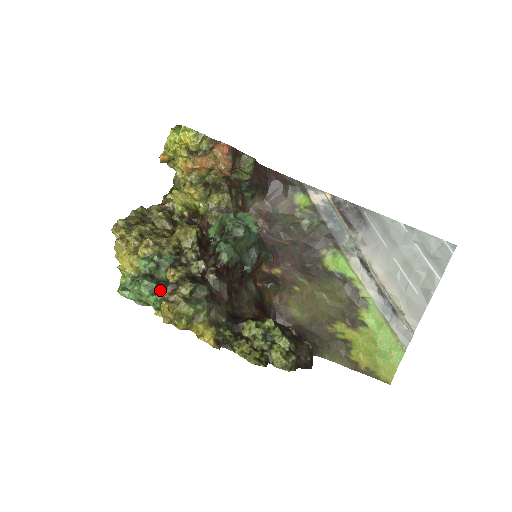
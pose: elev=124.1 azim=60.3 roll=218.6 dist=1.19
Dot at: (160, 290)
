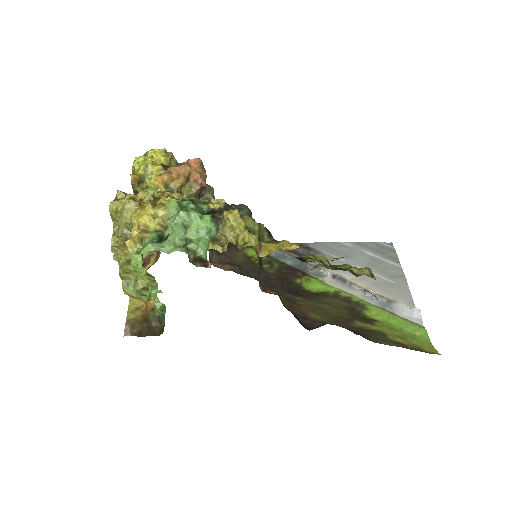
Dot at: (210, 214)
